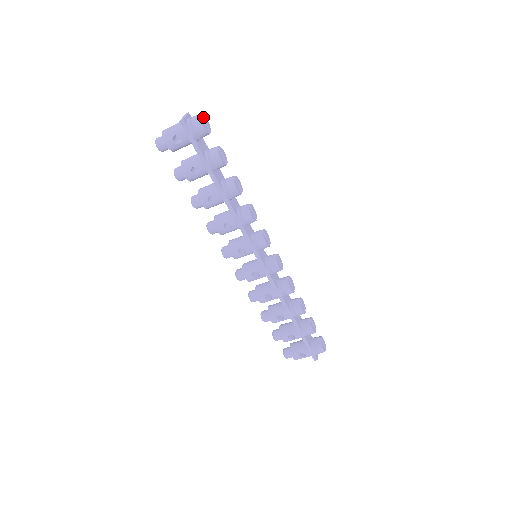
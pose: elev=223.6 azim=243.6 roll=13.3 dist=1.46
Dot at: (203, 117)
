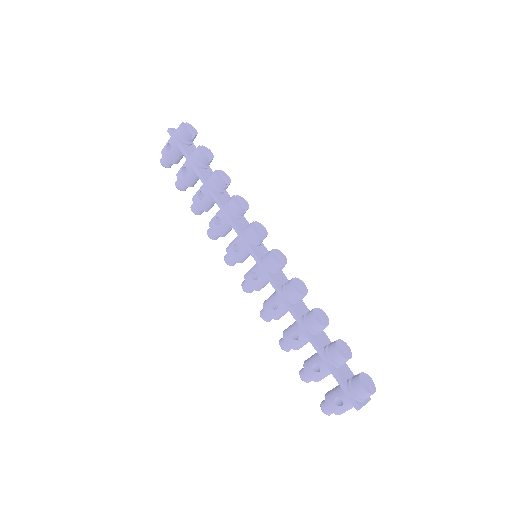
Dot at: (189, 125)
